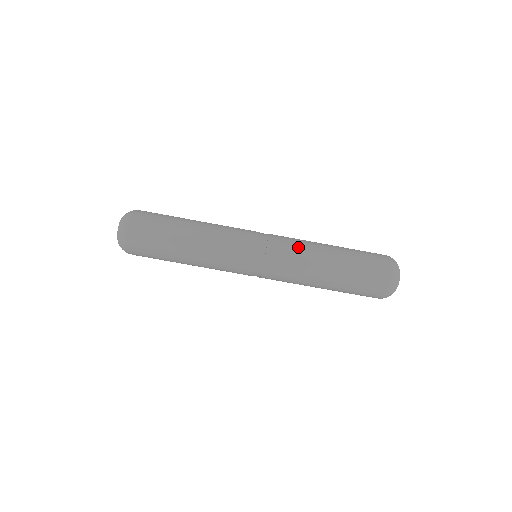
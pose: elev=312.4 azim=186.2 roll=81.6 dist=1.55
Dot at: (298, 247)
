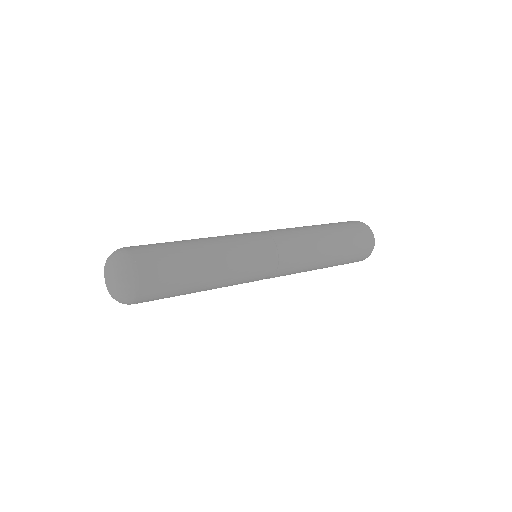
Dot at: (305, 254)
